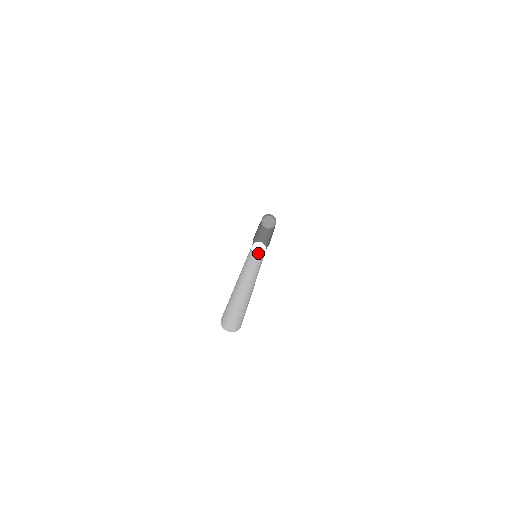
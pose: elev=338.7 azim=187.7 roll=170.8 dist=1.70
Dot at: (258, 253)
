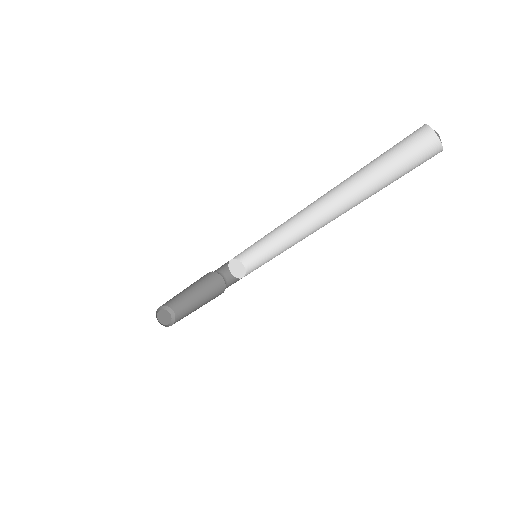
Dot at: (237, 275)
